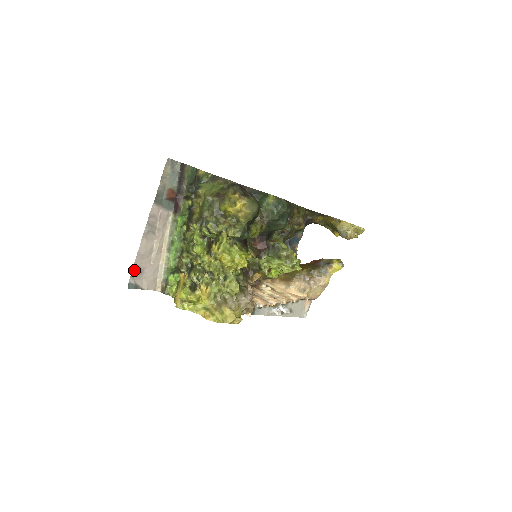
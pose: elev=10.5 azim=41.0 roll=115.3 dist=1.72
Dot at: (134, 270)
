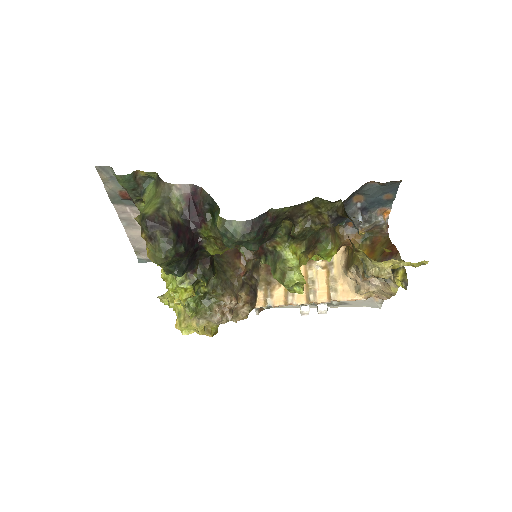
Dot at: (136, 250)
